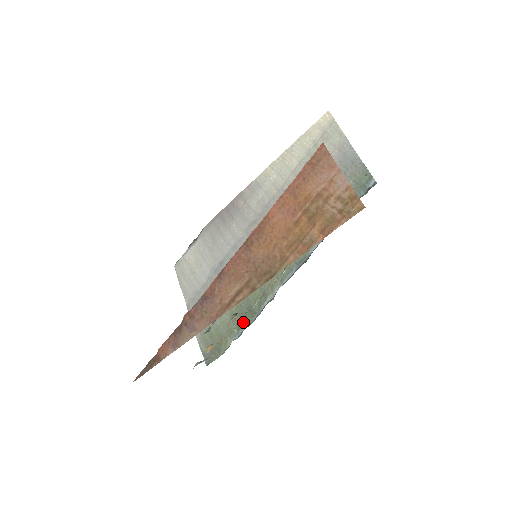
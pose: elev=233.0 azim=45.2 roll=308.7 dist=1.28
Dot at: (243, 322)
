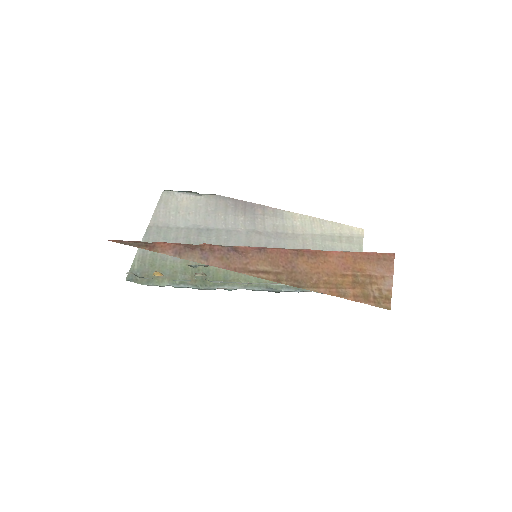
Dot at: (190, 282)
